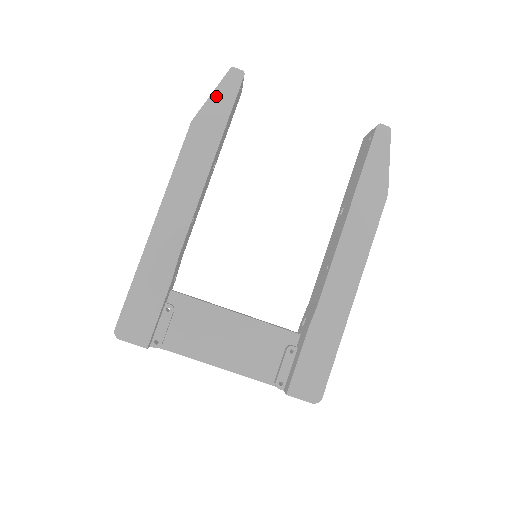
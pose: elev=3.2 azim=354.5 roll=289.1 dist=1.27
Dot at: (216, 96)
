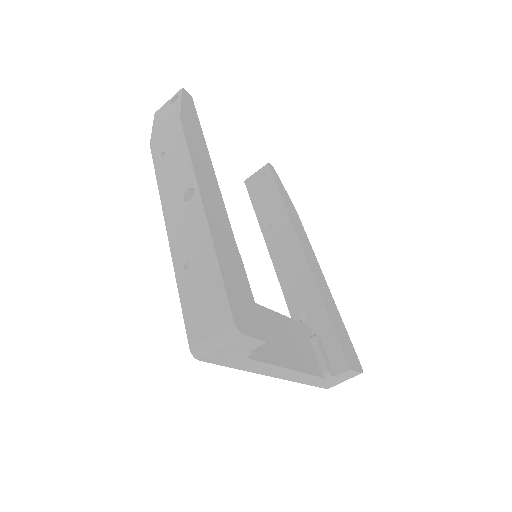
Dot at: (185, 105)
